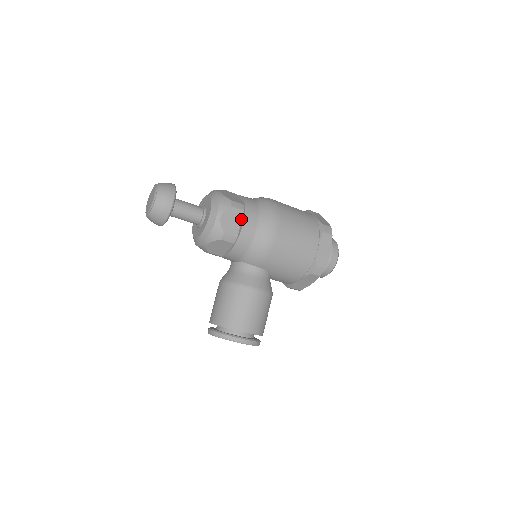
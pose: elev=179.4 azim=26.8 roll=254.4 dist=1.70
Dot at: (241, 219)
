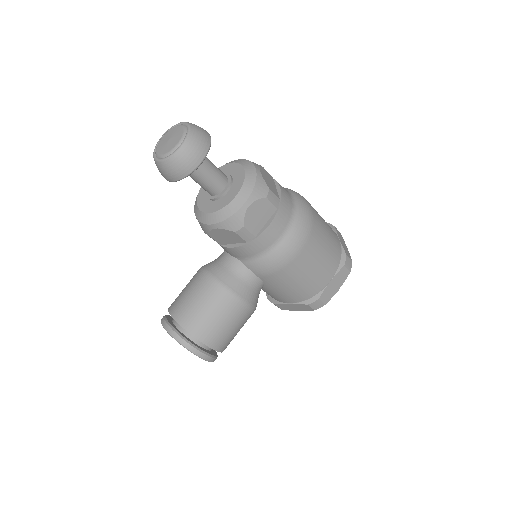
Dot at: (269, 217)
